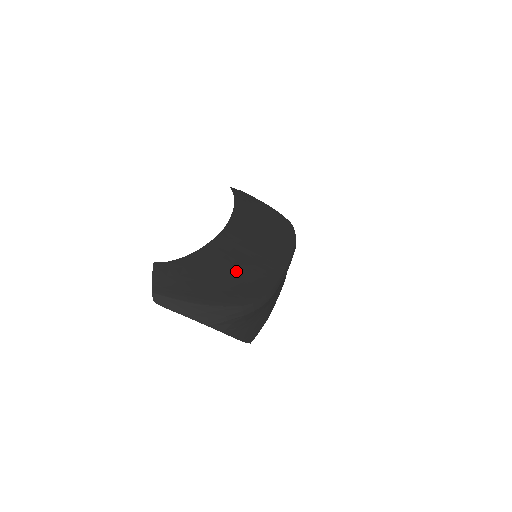
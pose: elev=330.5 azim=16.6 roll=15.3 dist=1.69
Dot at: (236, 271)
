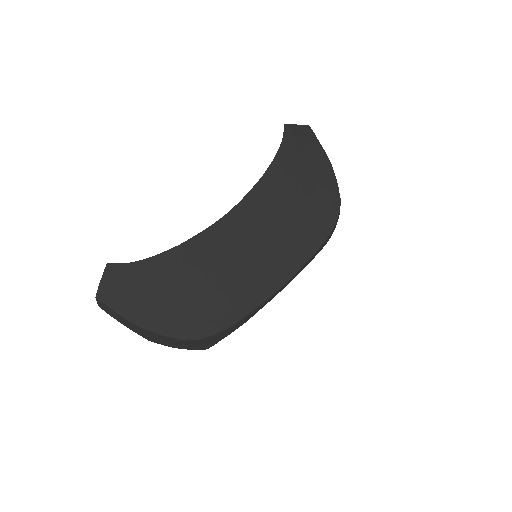
Dot at: (205, 287)
